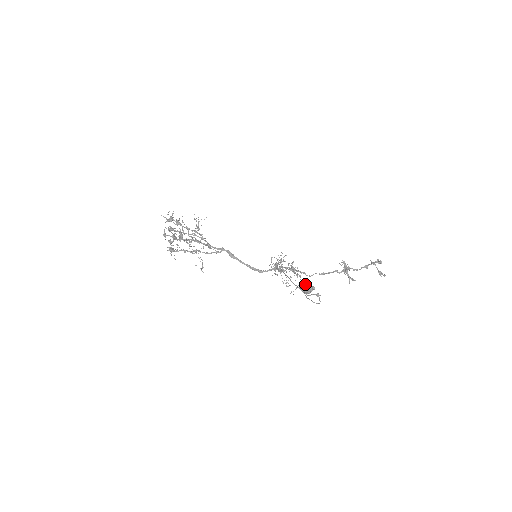
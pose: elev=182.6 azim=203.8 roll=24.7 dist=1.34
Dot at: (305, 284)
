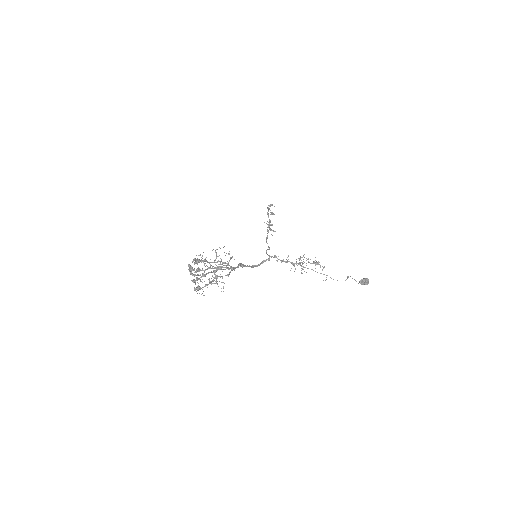
Dot at: (367, 280)
